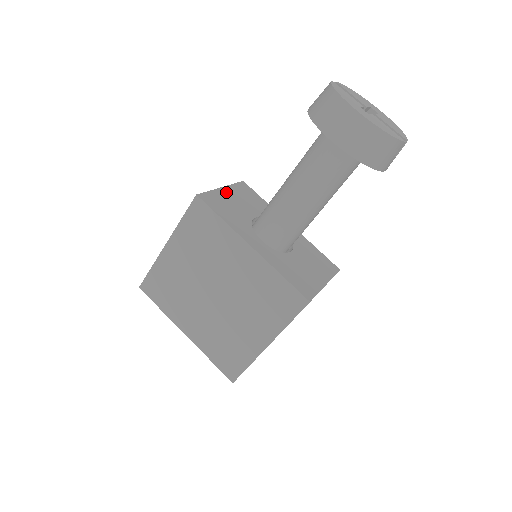
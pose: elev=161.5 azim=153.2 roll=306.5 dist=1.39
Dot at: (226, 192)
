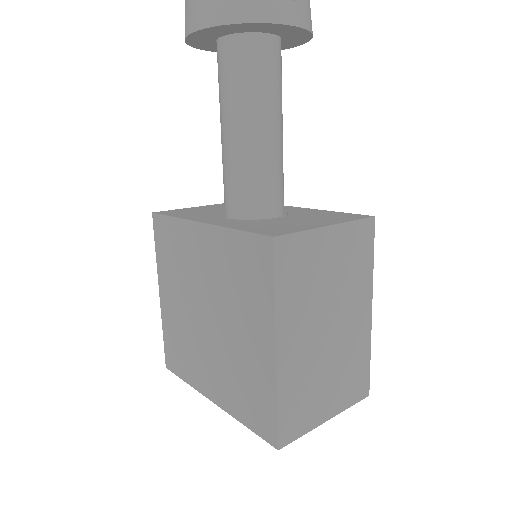
Dot at: (204, 207)
